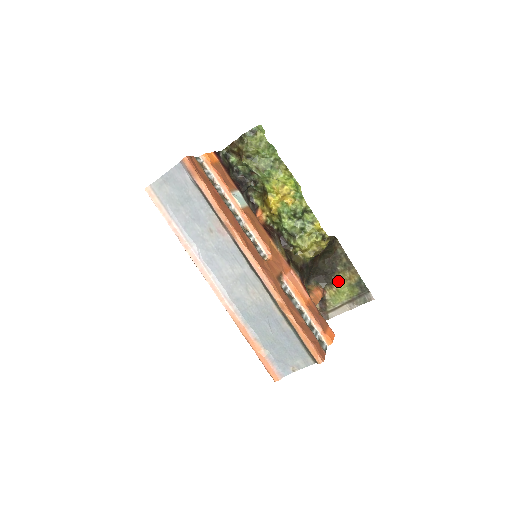
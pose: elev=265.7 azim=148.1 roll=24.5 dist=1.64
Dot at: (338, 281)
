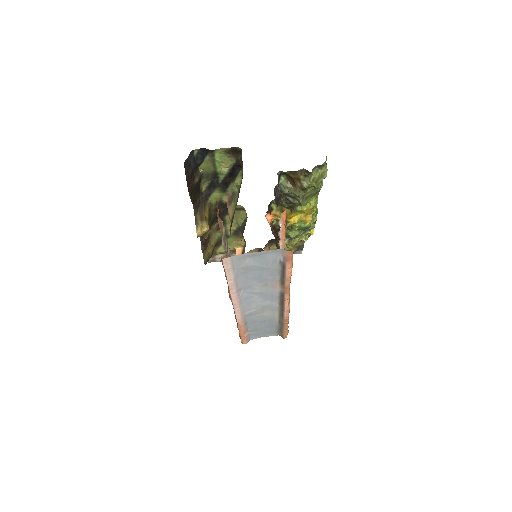
Dot at: occluded
